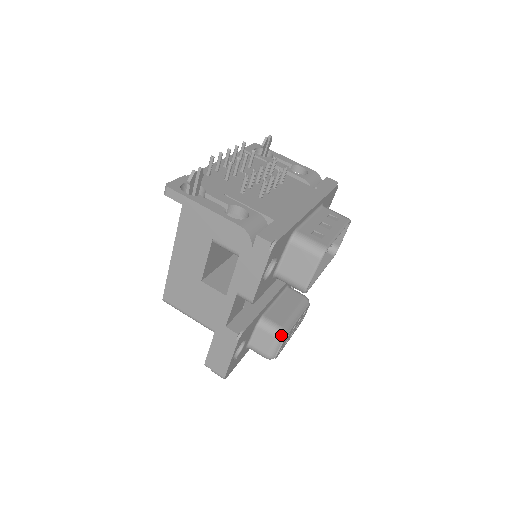
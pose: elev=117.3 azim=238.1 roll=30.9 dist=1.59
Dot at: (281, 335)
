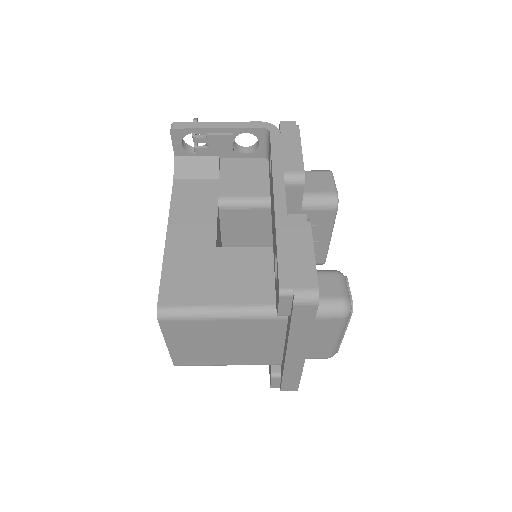
Dot at: (340, 272)
